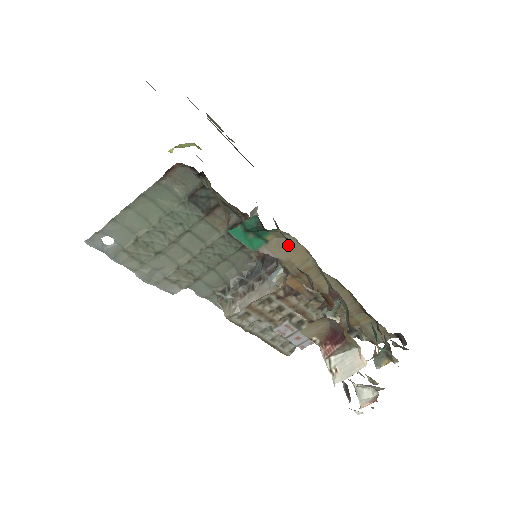
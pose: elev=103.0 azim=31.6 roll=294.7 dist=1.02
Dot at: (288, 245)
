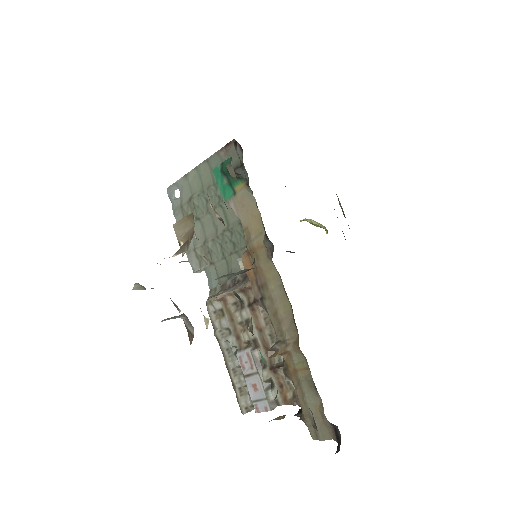
Dot at: (249, 206)
